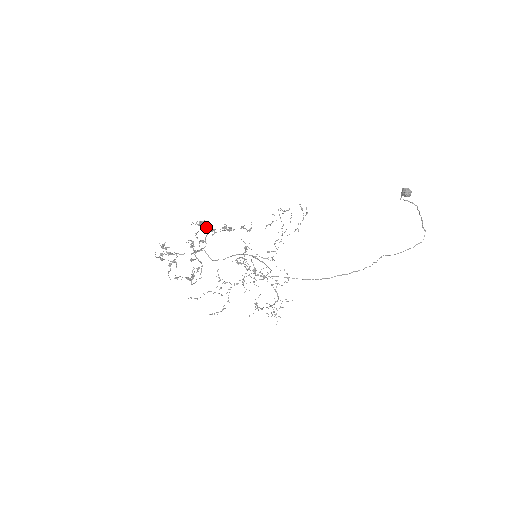
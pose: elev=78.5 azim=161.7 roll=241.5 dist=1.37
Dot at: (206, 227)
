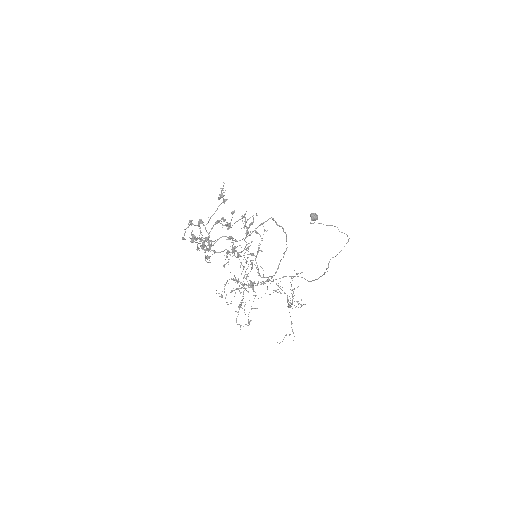
Dot at: (226, 200)
